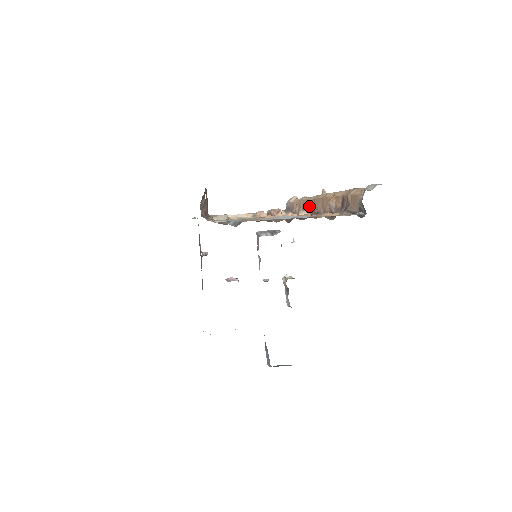
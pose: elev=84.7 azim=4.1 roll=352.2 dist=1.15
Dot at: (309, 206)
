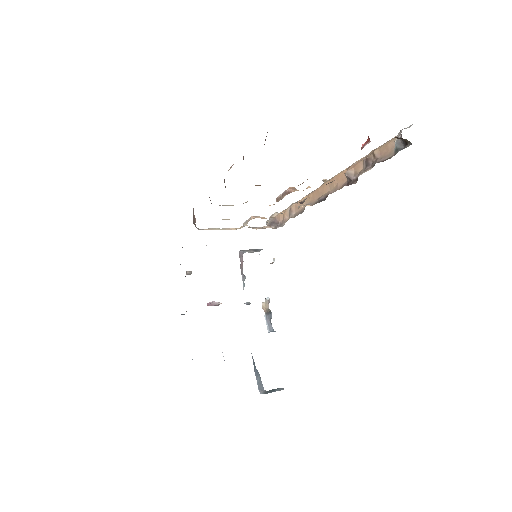
Dot at: (307, 202)
